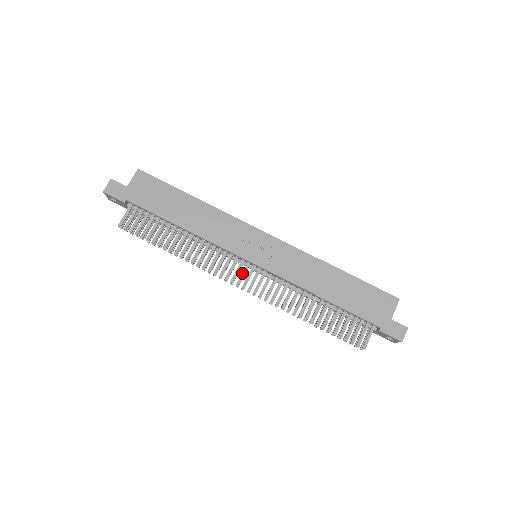
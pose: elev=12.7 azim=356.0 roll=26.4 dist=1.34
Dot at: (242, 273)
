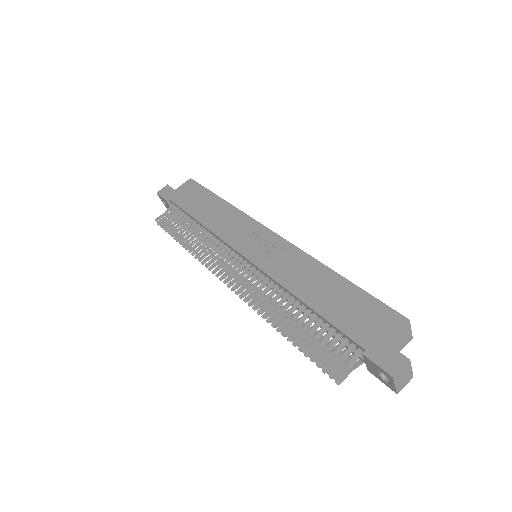
Dot at: (232, 268)
